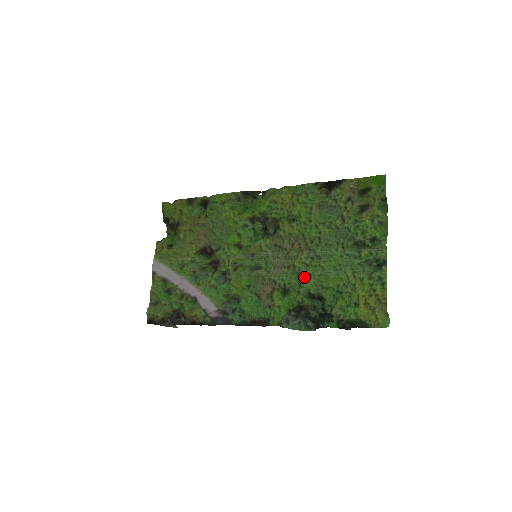
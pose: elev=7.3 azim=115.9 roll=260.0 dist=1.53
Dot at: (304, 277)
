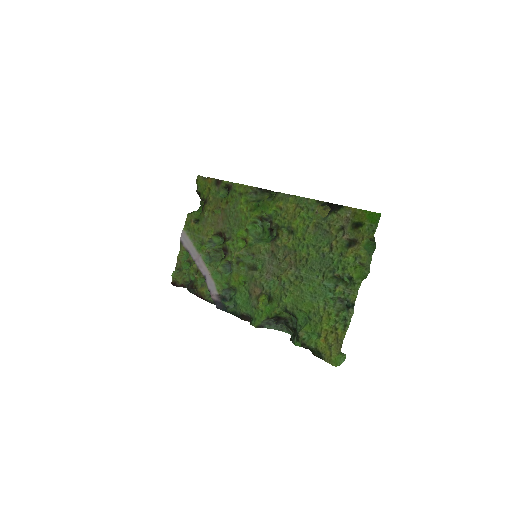
Dot at: (285, 293)
